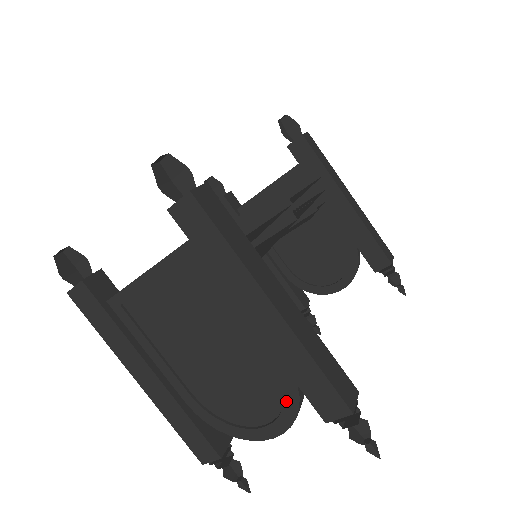
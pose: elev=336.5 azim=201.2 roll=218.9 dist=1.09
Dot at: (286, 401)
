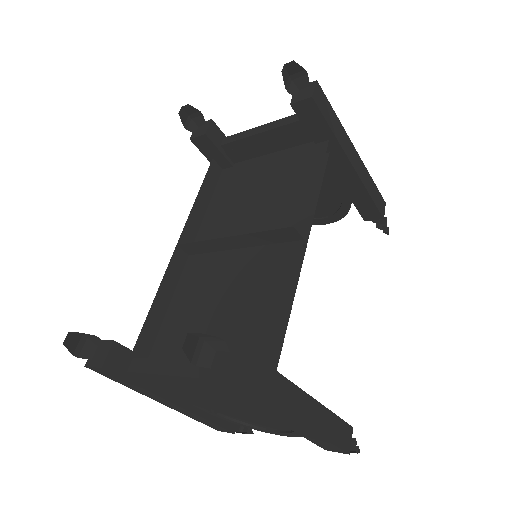
Dot at: (295, 433)
